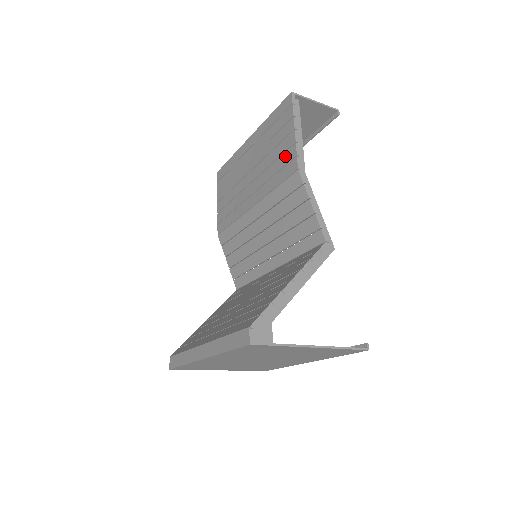
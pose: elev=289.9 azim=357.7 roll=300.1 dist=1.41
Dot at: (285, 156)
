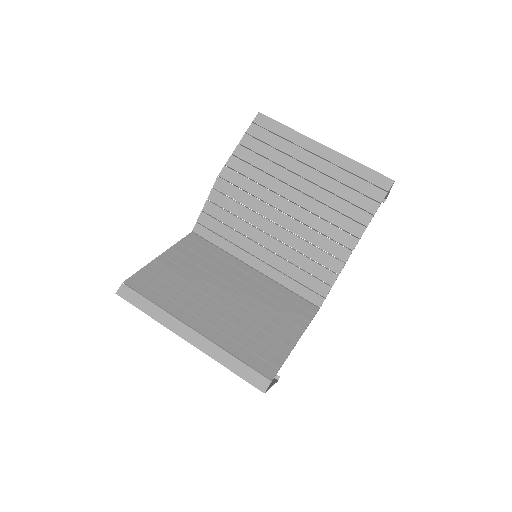
Dot at: (349, 223)
